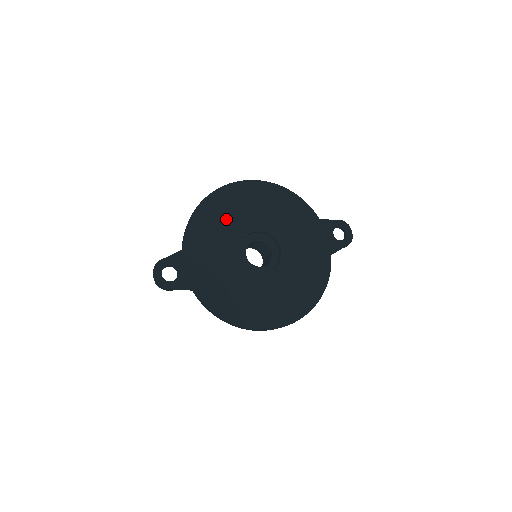
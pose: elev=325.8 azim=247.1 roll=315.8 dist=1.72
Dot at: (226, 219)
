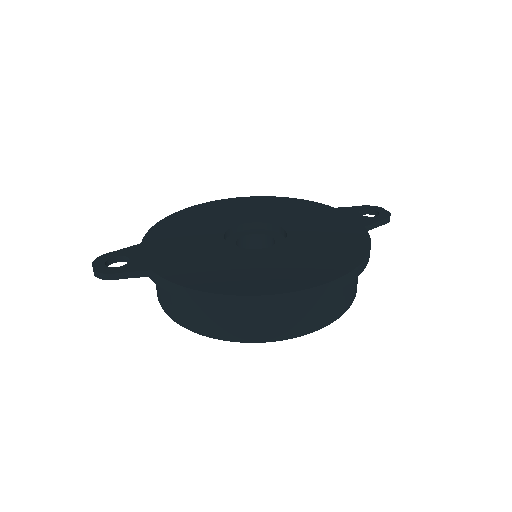
Dot at: (204, 220)
